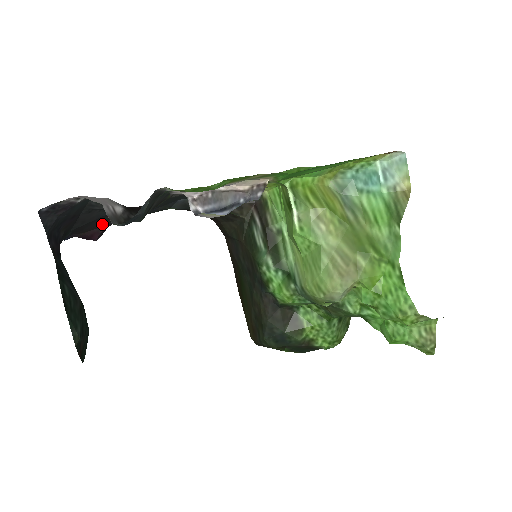
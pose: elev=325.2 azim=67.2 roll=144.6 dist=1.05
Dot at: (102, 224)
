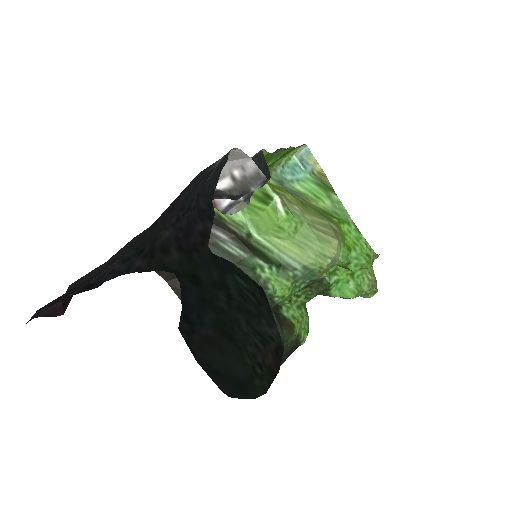
Dot at: (92, 273)
